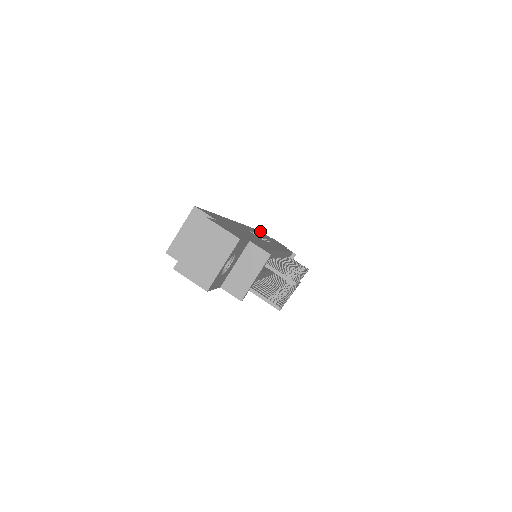
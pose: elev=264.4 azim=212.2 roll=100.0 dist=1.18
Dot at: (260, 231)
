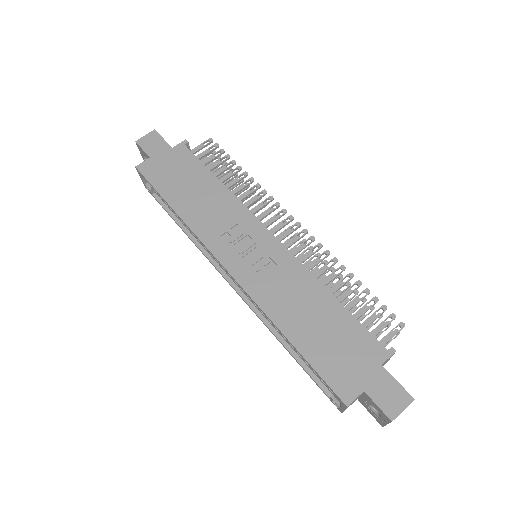
Dot at: (141, 169)
